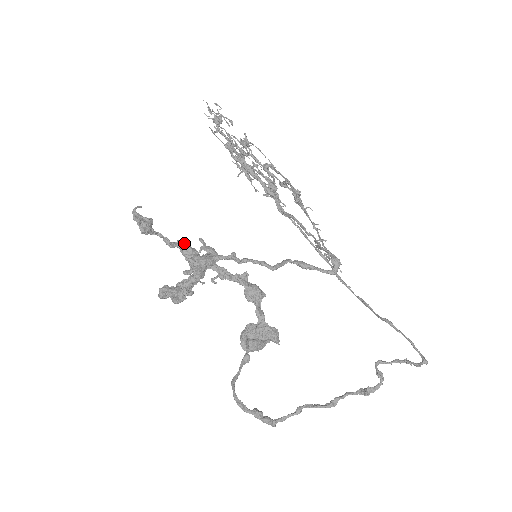
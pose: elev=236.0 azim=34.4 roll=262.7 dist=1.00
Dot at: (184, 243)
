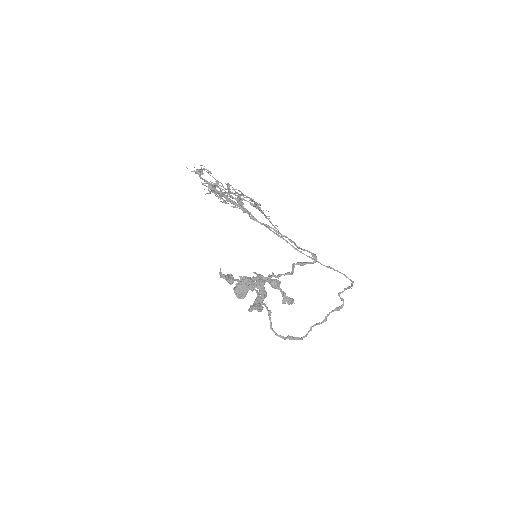
Dot at: (245, 277)
